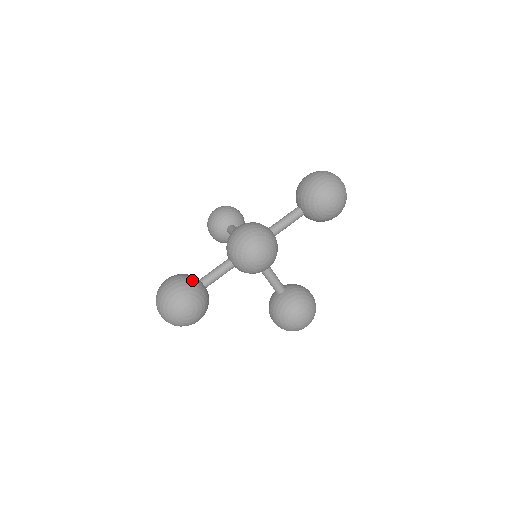
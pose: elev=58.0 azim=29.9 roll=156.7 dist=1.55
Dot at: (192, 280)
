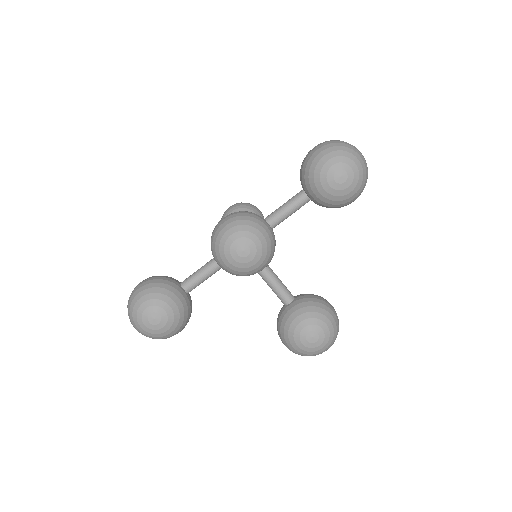
Dot at: (165, 282)
